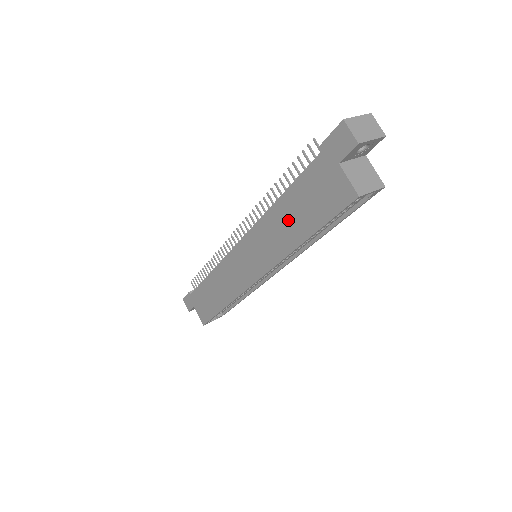
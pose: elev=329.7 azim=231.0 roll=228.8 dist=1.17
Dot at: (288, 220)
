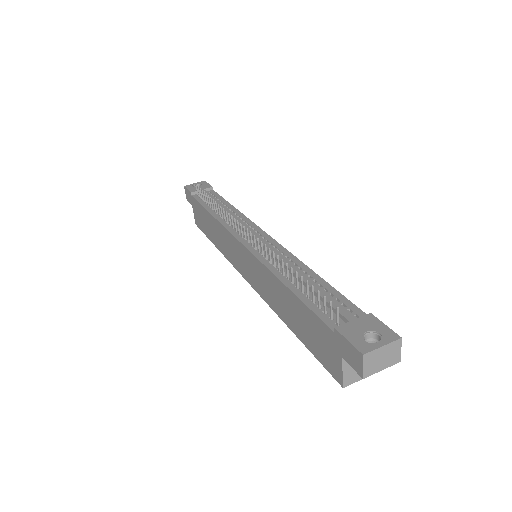
Dot at: (287, 305)
